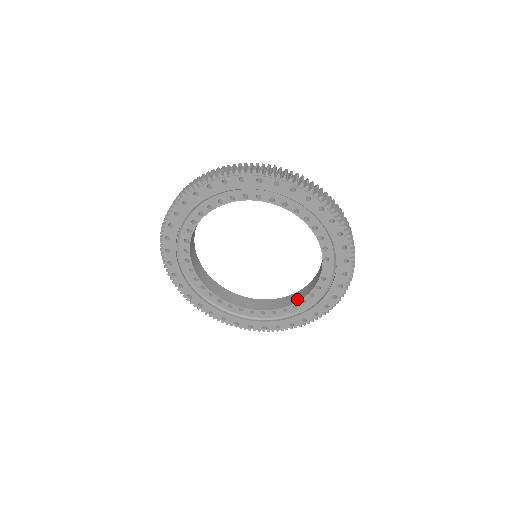
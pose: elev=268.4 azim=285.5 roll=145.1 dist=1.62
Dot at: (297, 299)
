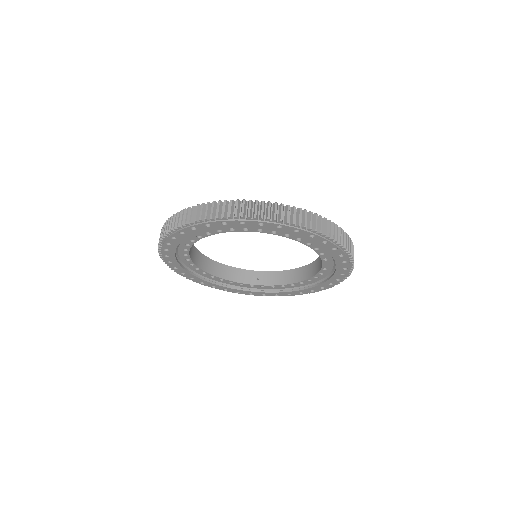
Dot at: (303, 277)
